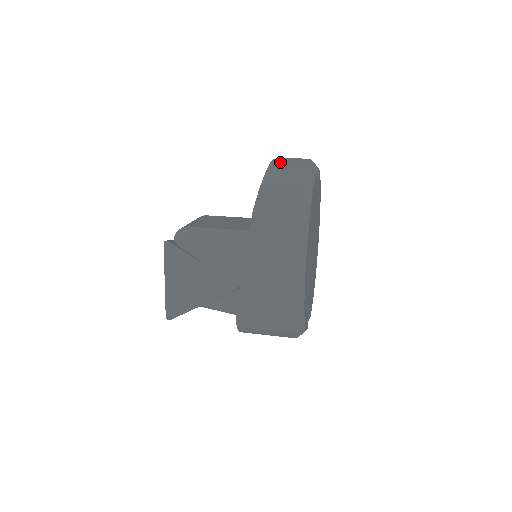
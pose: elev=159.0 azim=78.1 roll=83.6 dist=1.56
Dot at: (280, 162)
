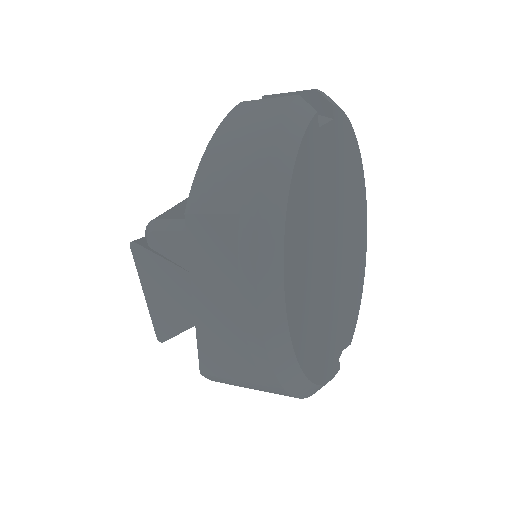
Dot at: (246, 108)
